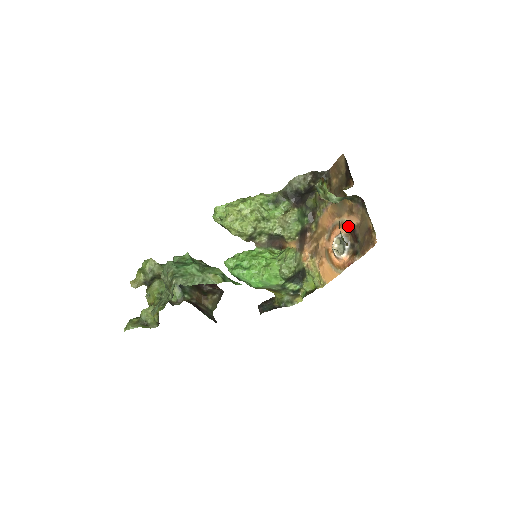
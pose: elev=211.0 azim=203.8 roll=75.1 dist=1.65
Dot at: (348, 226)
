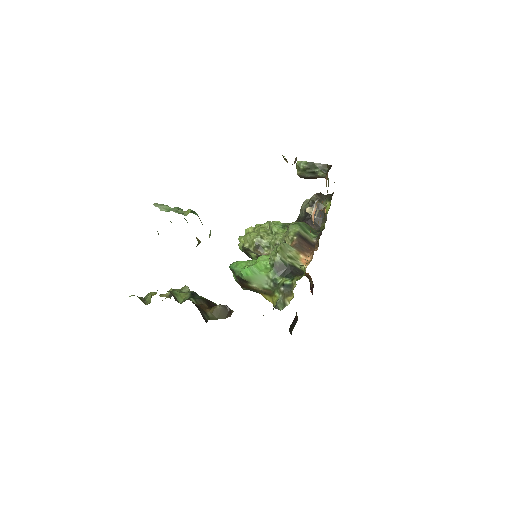
Dot at: occluded
